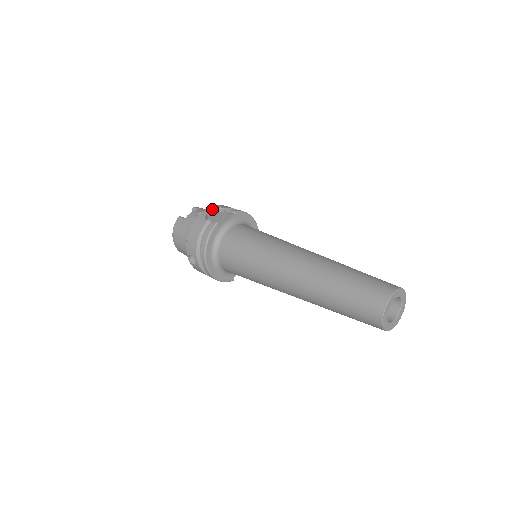
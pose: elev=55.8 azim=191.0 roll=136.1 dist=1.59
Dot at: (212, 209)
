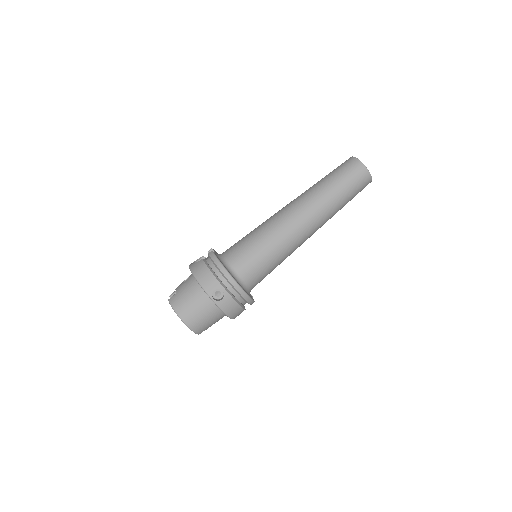
Dot at: occluded
